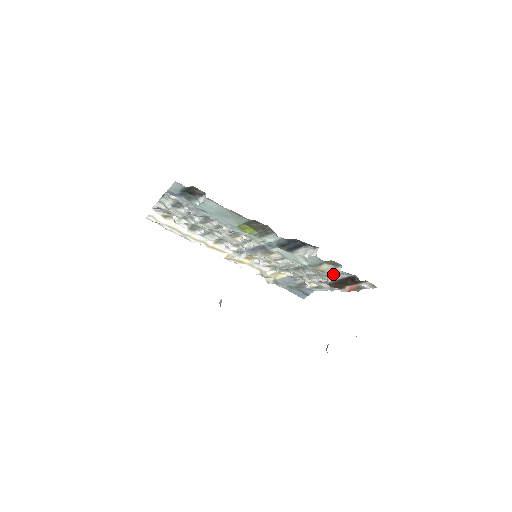
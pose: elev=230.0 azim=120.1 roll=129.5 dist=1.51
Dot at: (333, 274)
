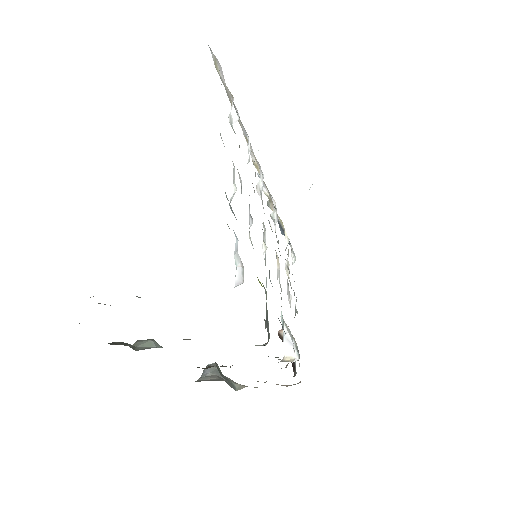
Dot at: occluded
